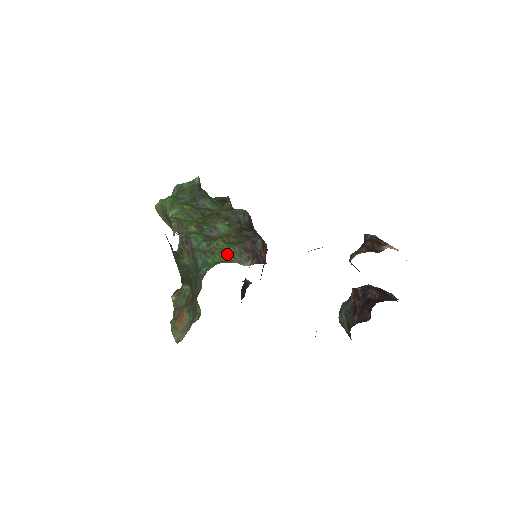
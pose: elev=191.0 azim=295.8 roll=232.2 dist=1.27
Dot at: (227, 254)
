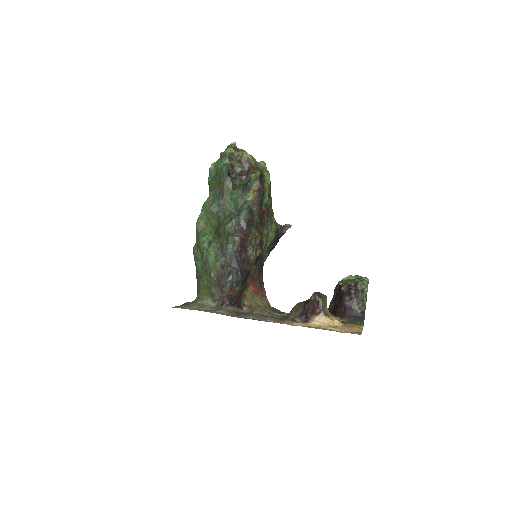
Dot at: (206, 291)
